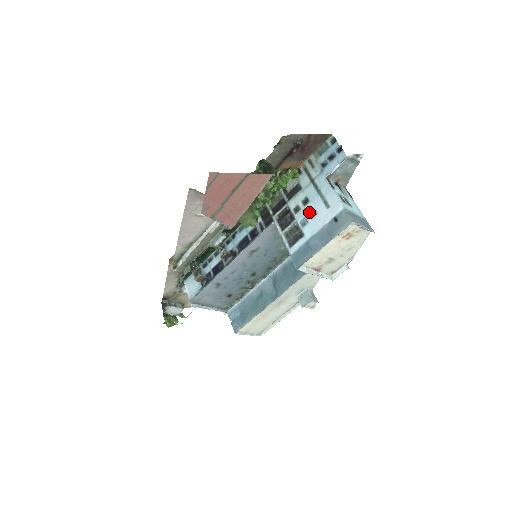
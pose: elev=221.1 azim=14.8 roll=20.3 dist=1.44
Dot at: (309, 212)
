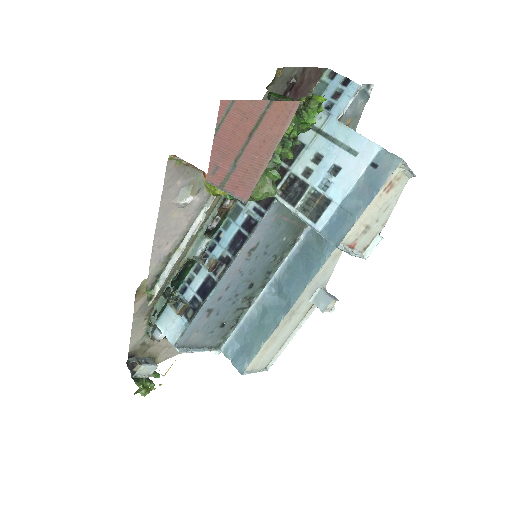
Dot at: (328, 170)
